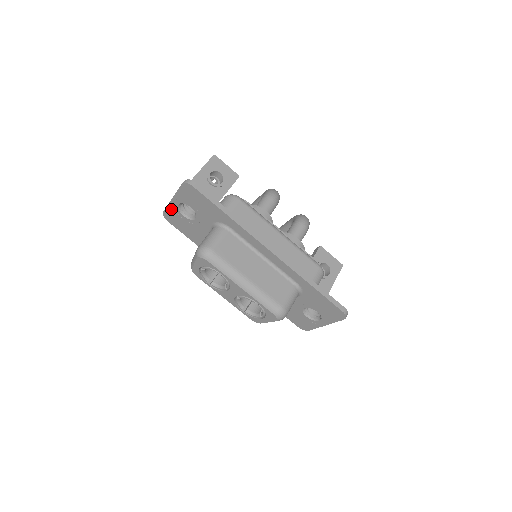
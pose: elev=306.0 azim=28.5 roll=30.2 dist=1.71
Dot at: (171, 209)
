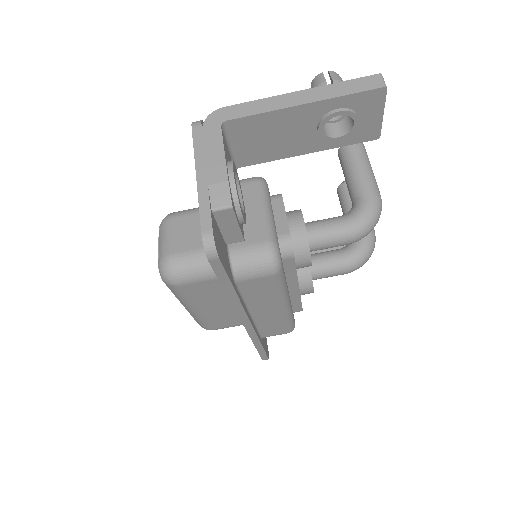
Dot at: occluded
